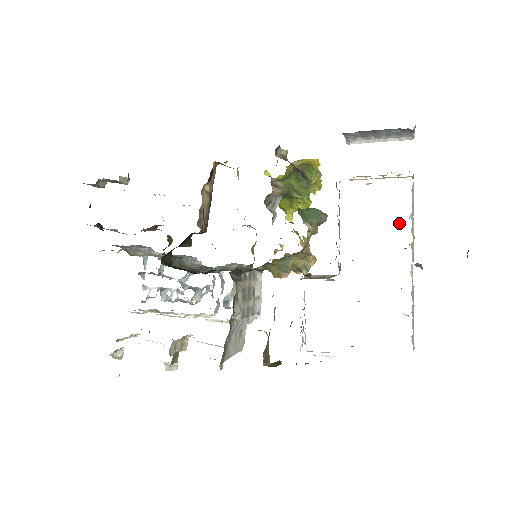
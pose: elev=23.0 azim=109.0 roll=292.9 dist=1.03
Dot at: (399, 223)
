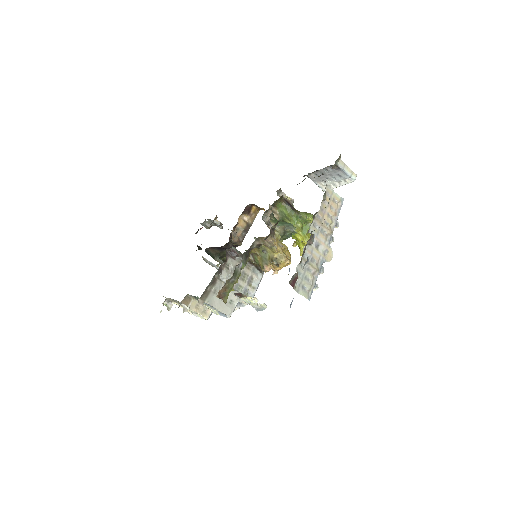
Dot at: occluded
